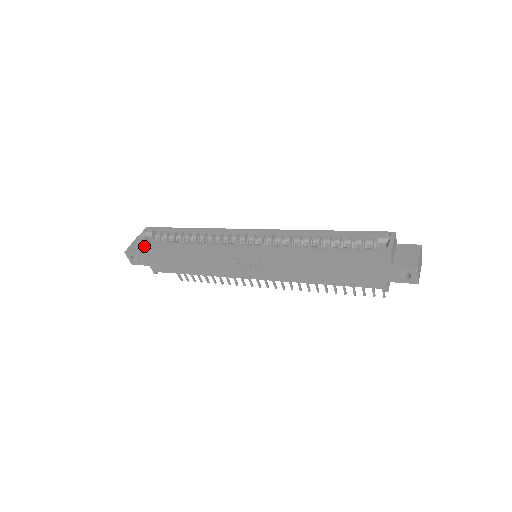
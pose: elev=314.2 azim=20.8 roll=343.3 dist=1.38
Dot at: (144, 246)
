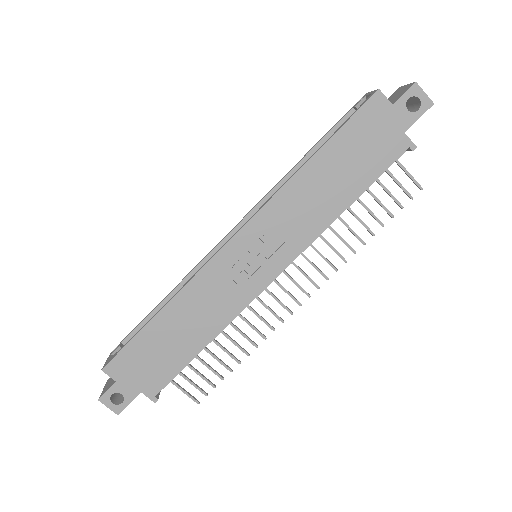
Dot at: (117, 360)
